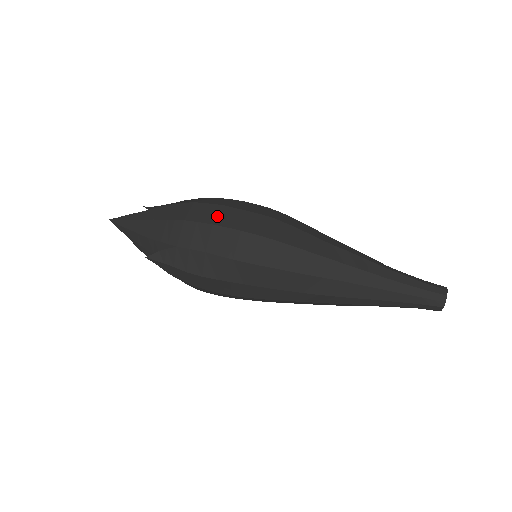
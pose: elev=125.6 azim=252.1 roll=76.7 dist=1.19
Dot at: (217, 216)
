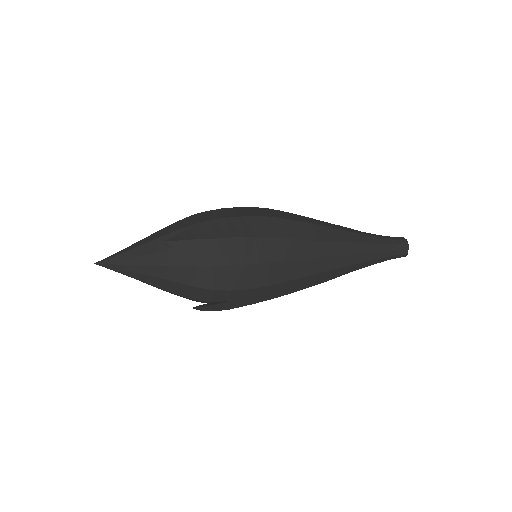
Dot at: occluded
